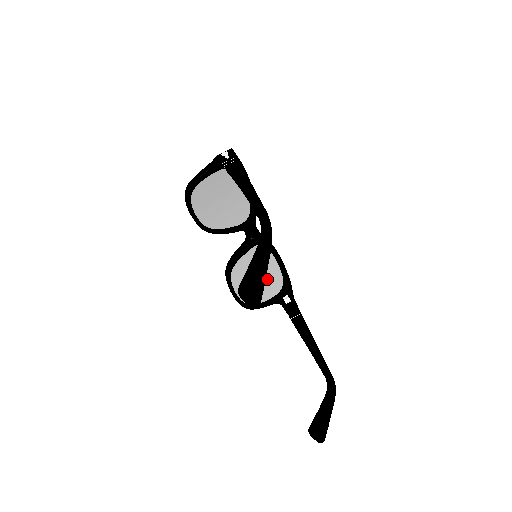
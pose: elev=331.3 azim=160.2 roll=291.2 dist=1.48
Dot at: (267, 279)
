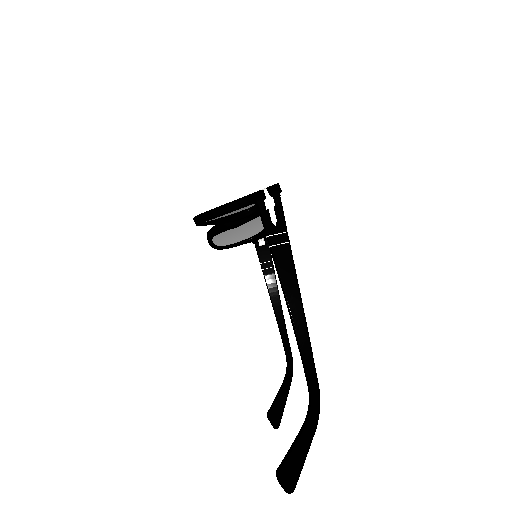
Dot at: (249, 229)
